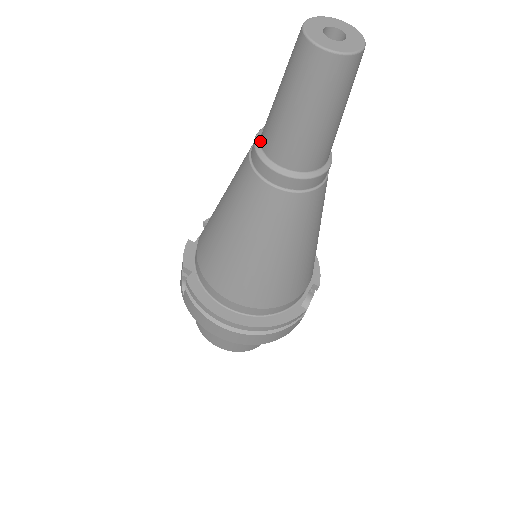
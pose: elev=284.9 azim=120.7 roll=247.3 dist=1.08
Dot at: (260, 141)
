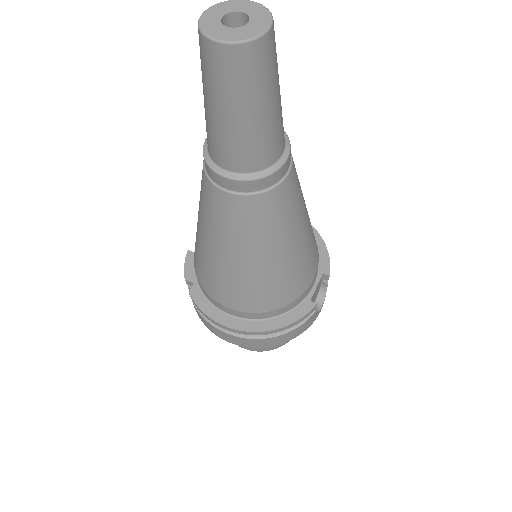
Dot at: (207, 147)
